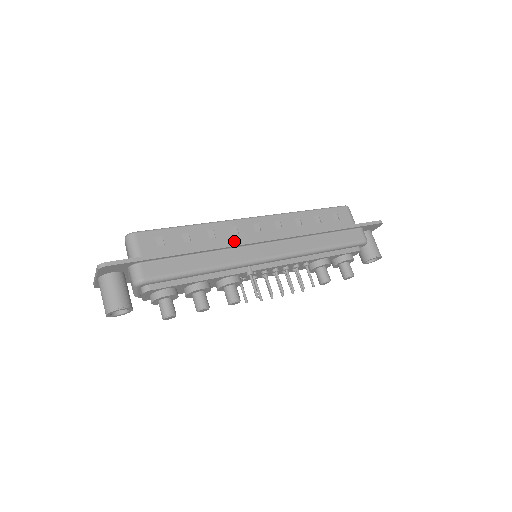
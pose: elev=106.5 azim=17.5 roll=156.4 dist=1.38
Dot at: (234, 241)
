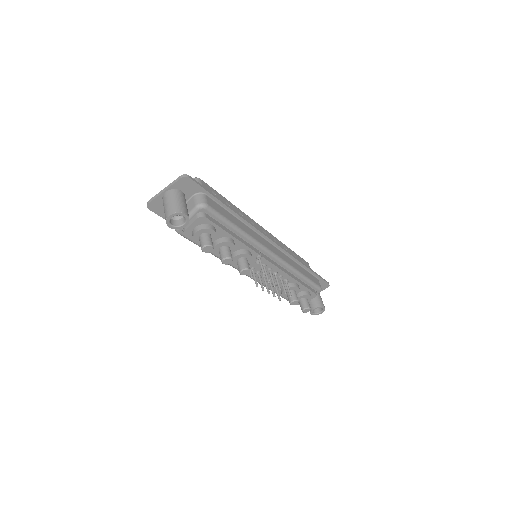
Dot at: occluded
